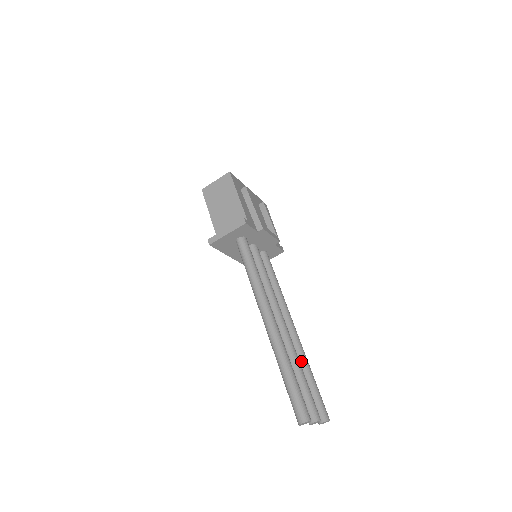
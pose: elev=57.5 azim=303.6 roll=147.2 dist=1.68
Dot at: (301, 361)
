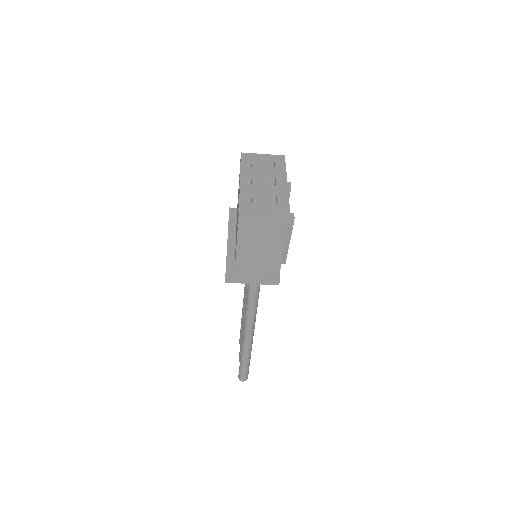
Dot at: occluded
